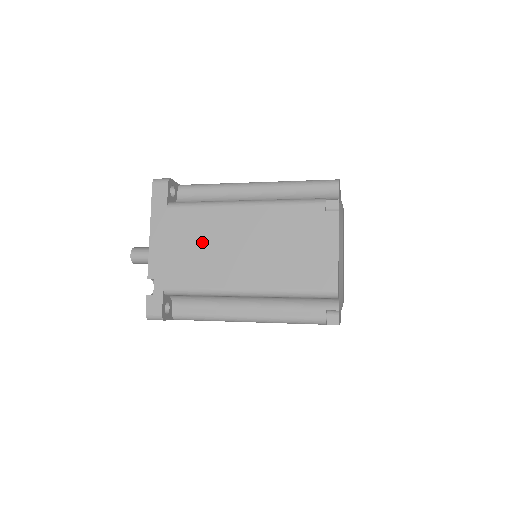
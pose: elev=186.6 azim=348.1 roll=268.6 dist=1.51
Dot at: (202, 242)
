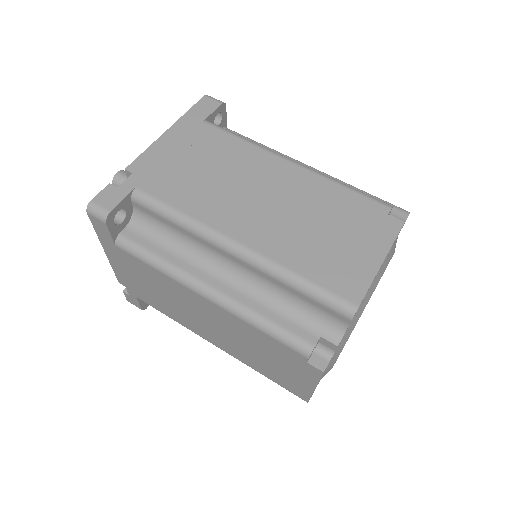
Dot at: (219, 169)
